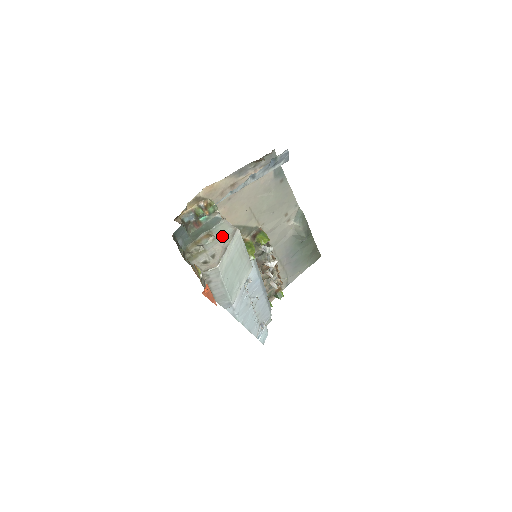
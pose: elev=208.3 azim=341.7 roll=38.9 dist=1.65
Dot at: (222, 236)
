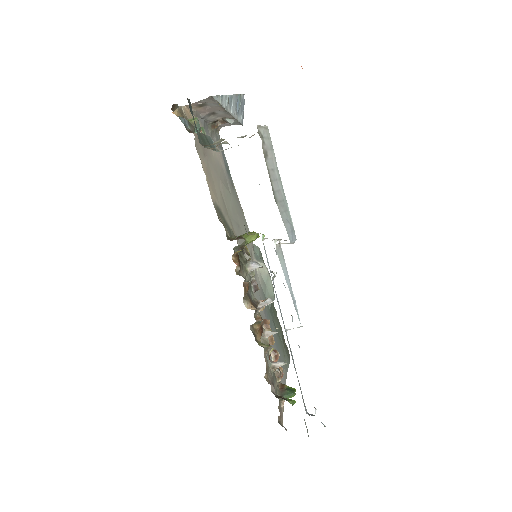
Dot at: occluded
